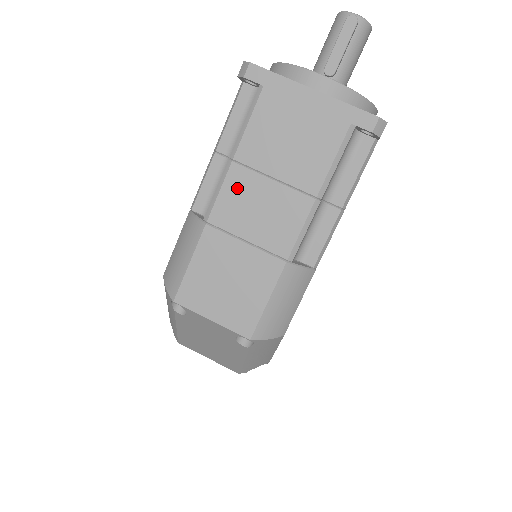
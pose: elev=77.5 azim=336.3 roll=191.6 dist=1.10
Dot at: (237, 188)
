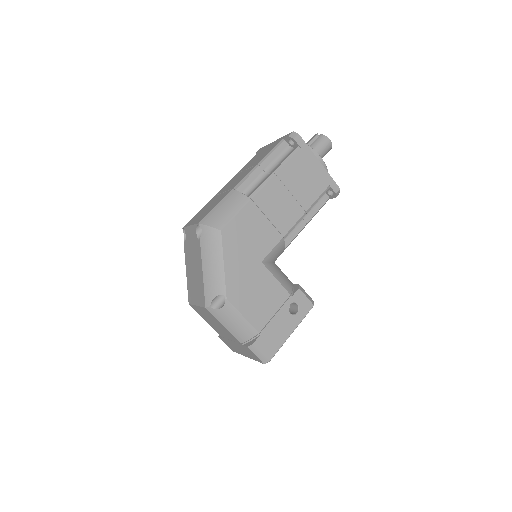
Dot at: occluded
